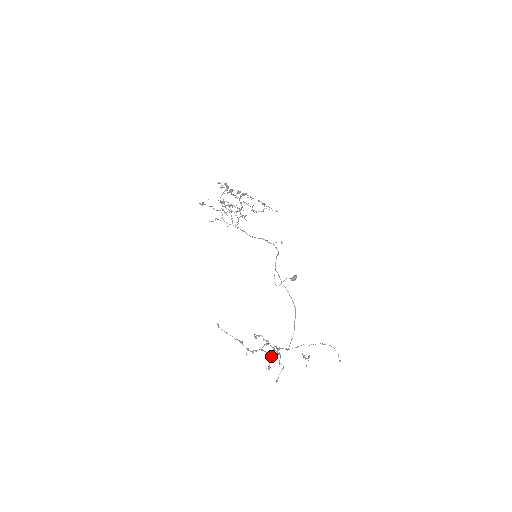
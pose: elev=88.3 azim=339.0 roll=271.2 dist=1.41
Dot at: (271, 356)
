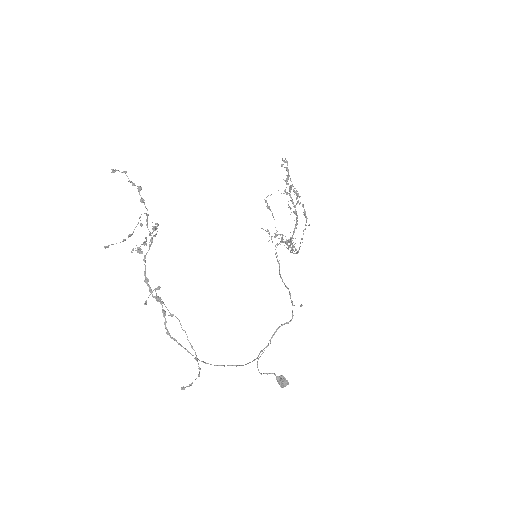
Dot at: (129, 180)
